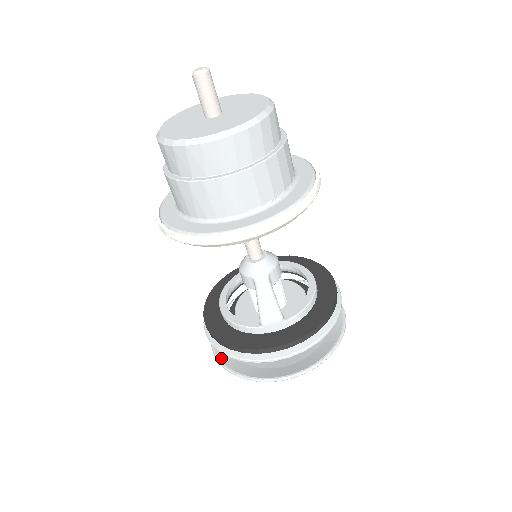
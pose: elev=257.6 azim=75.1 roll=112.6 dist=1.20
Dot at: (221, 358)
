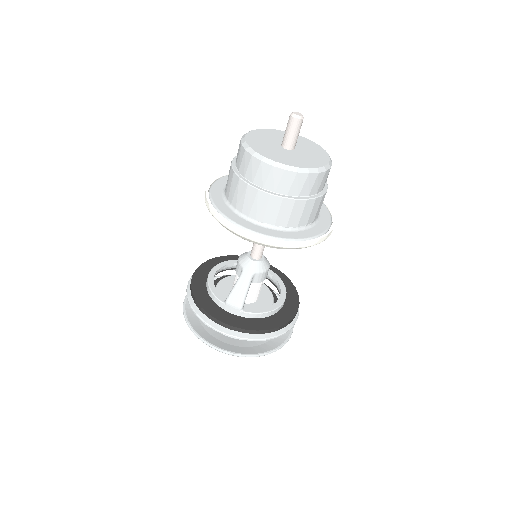
Dot at: (187, 305)
